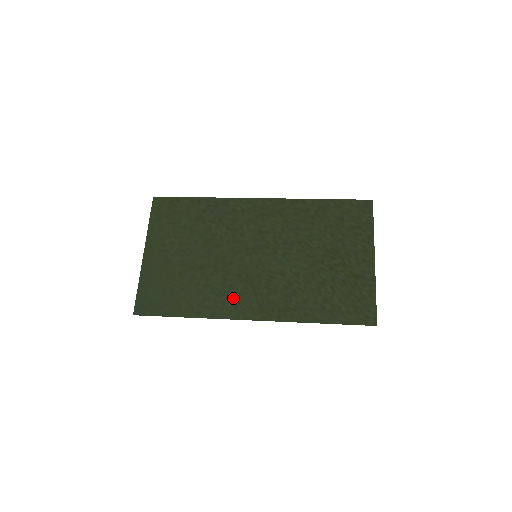
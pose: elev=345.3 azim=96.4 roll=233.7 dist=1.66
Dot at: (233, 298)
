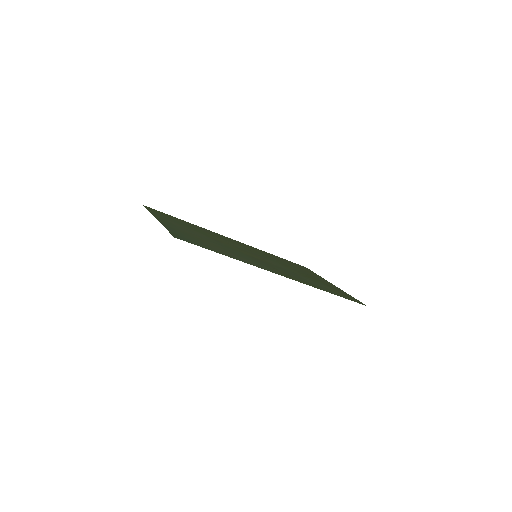
Dot at: (259, 264)
